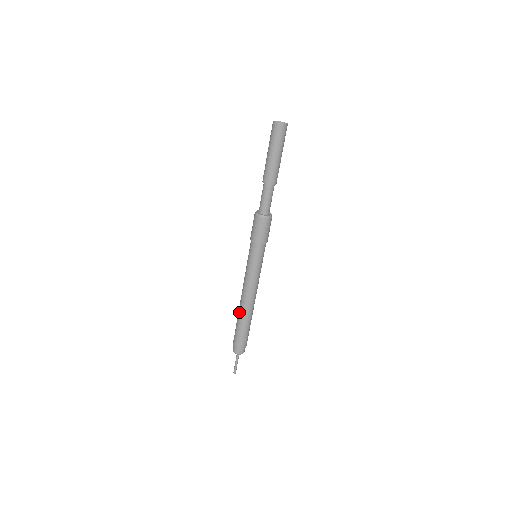
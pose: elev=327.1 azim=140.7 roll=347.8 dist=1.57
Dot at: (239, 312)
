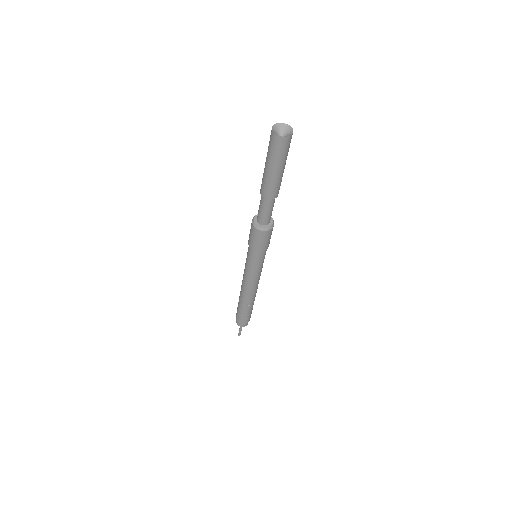
Dot at: occluded
